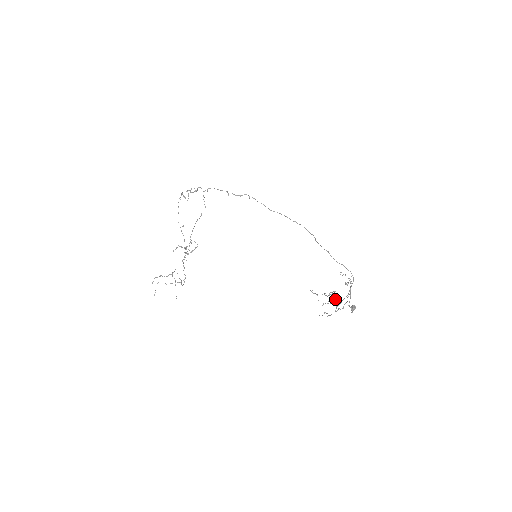
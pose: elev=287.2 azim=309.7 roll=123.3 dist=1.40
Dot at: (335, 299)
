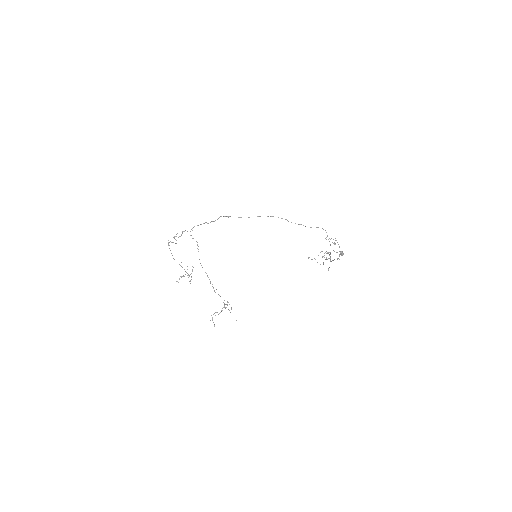
Dot at: occluded
